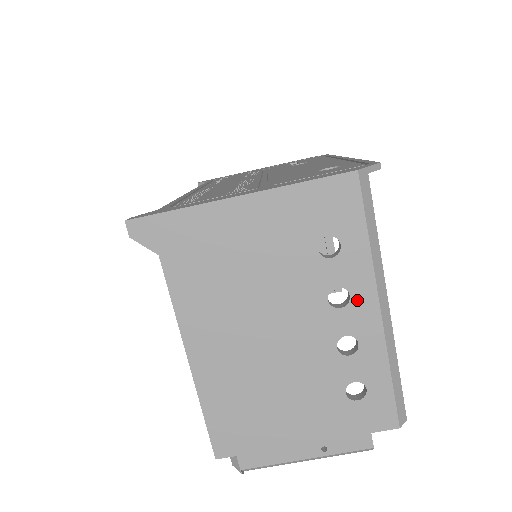
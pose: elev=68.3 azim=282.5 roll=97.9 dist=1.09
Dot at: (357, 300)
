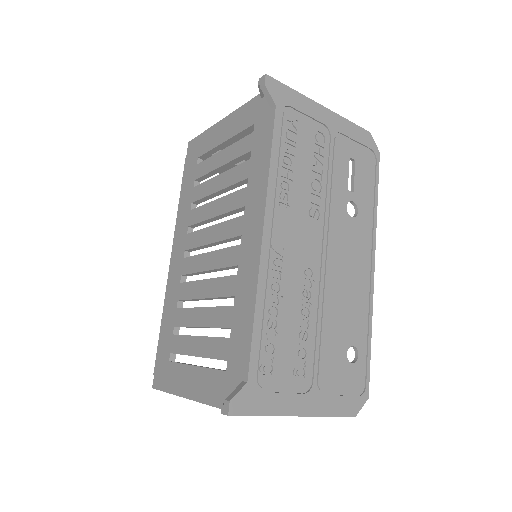
Dot at: occluded
